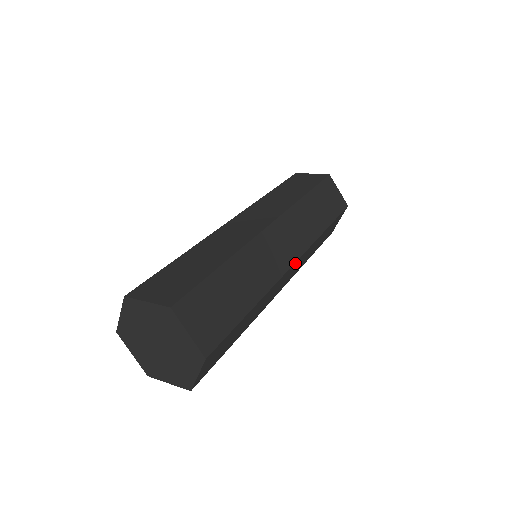
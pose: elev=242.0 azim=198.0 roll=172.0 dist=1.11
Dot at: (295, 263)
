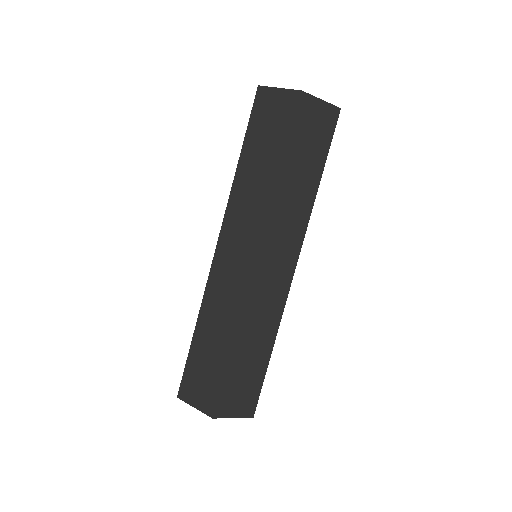
Dot at: (295, 267)
